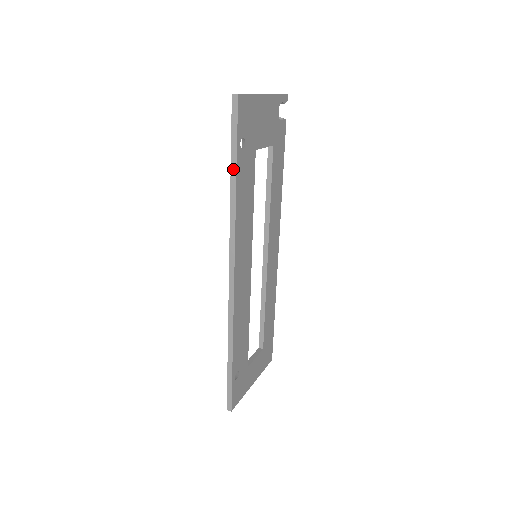
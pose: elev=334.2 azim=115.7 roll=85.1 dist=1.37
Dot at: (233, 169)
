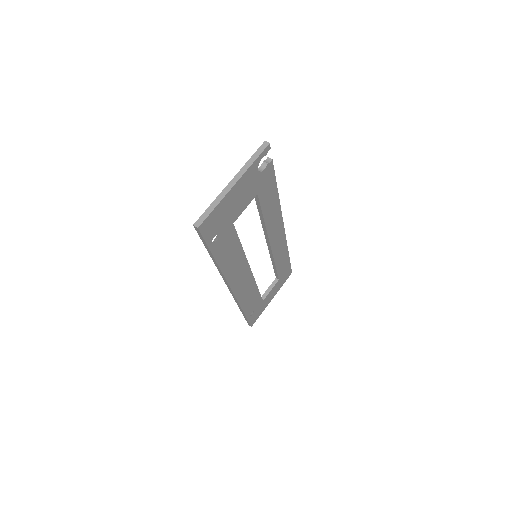
Dot at: (211, 255)
